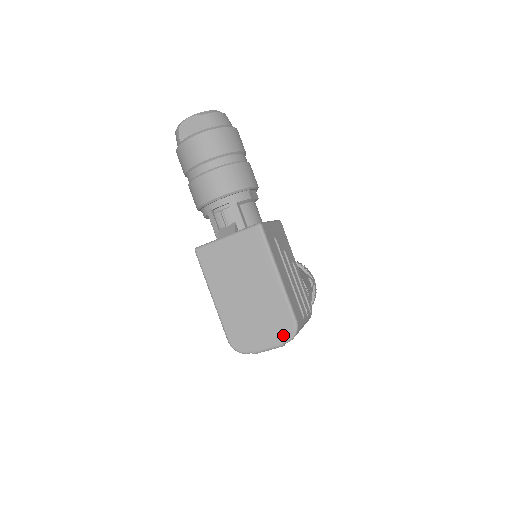
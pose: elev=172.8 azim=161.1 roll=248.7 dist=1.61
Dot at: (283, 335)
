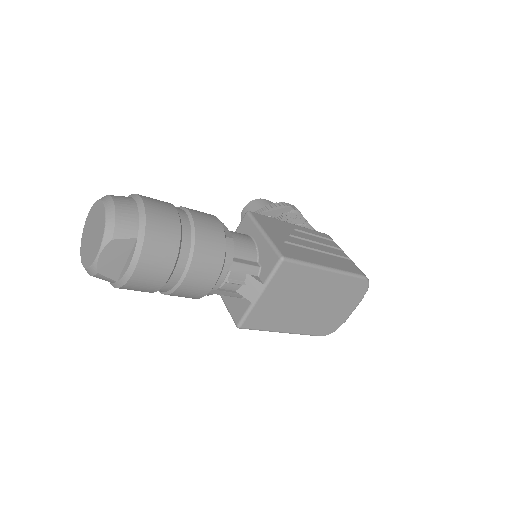
Dot at: (361, 293)
